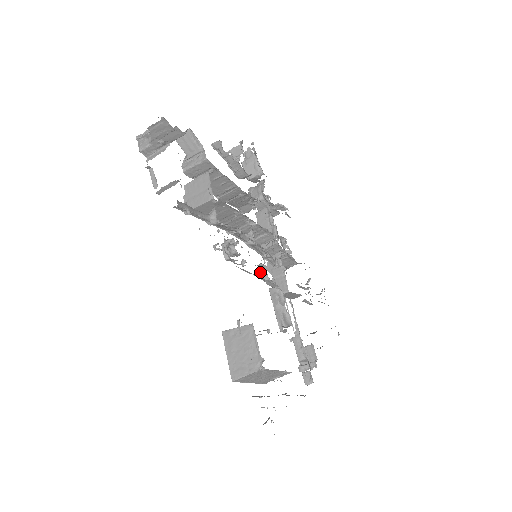
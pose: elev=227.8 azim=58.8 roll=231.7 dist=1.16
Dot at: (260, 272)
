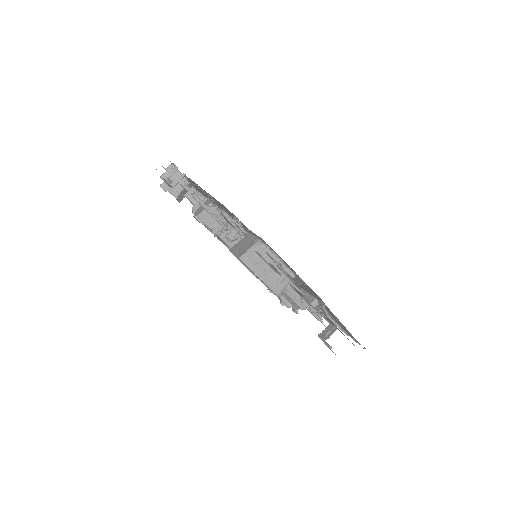
Dot at: occluded
